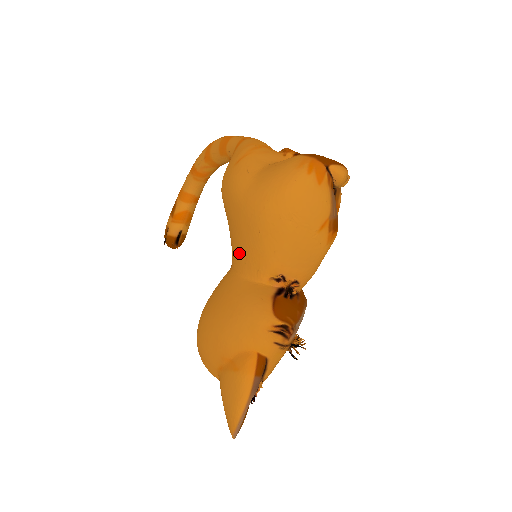
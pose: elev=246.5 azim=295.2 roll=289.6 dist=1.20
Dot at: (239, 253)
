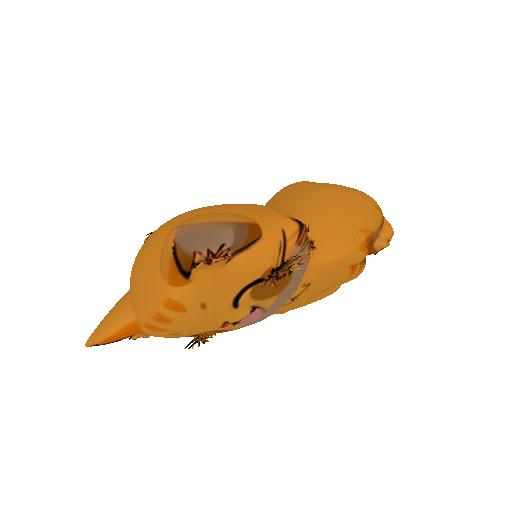
Dot at: occluded
